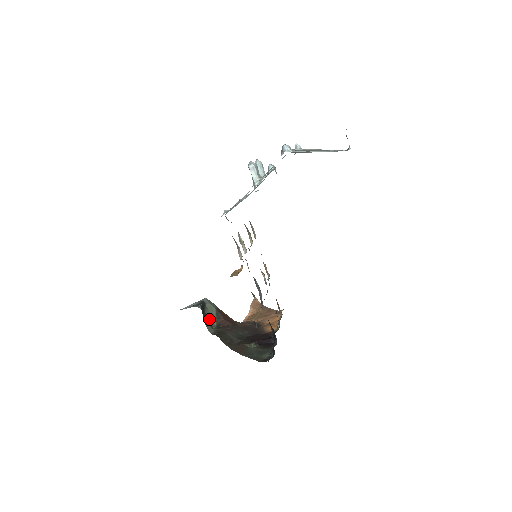
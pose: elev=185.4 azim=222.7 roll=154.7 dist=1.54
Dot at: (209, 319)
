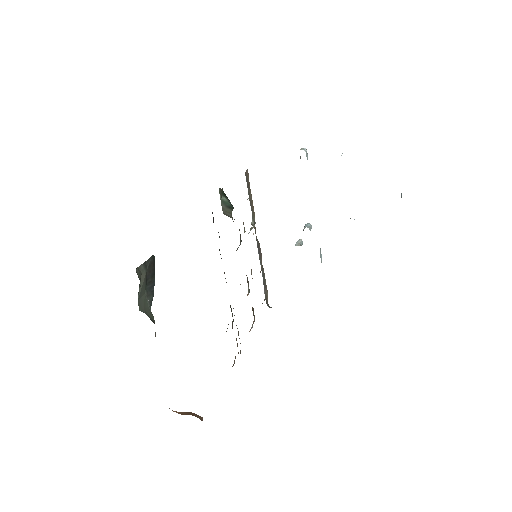
Dot at: (142, 299)
